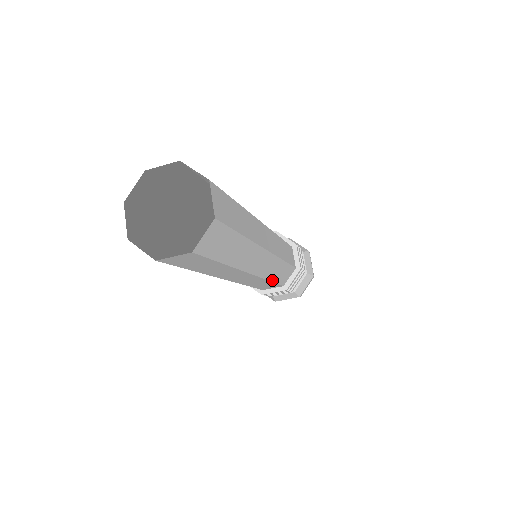
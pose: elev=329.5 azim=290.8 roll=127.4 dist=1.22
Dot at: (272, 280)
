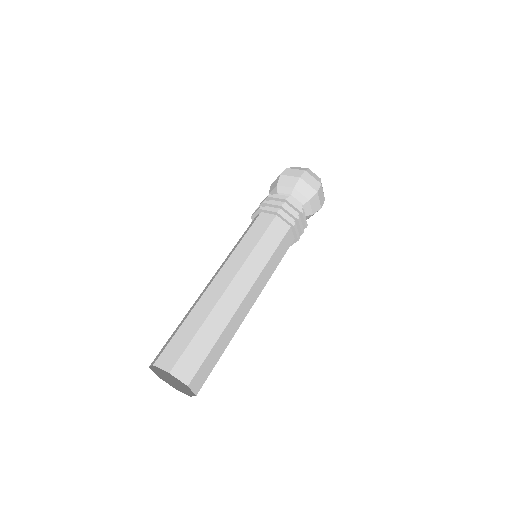
Dot at: occluded
